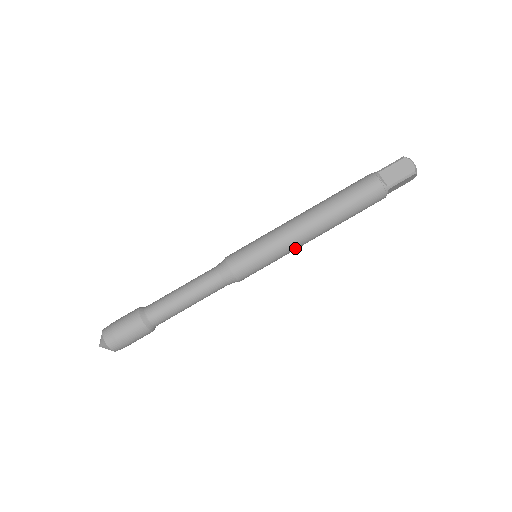
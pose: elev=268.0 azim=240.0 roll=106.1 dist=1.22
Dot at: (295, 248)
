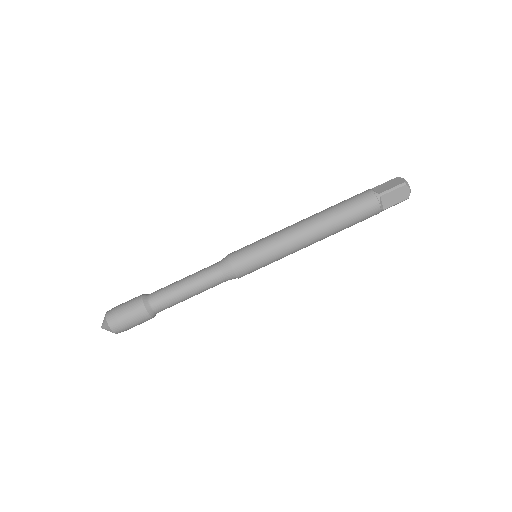
Dot at: occluded
